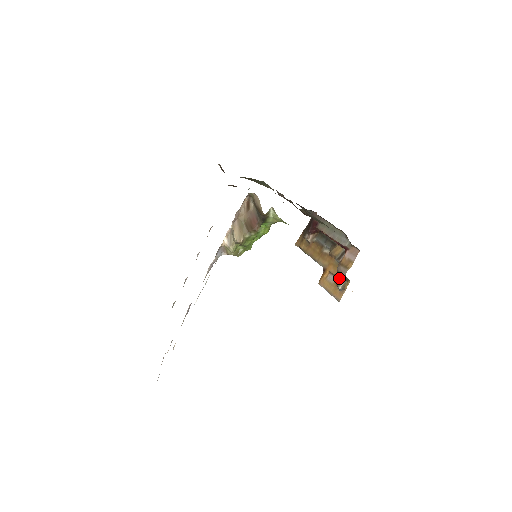
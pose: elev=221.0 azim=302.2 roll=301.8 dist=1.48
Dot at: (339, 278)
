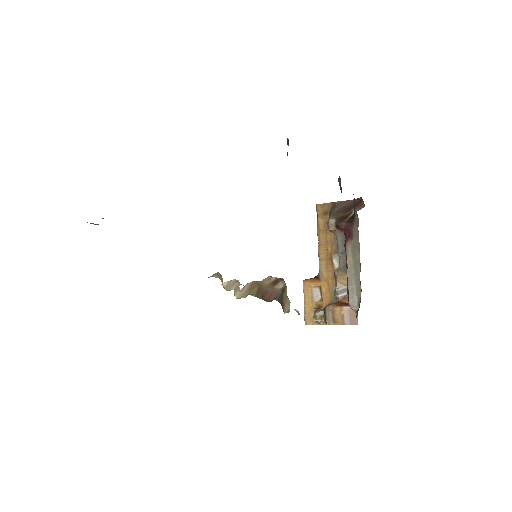
Dot at: (322, 313)
